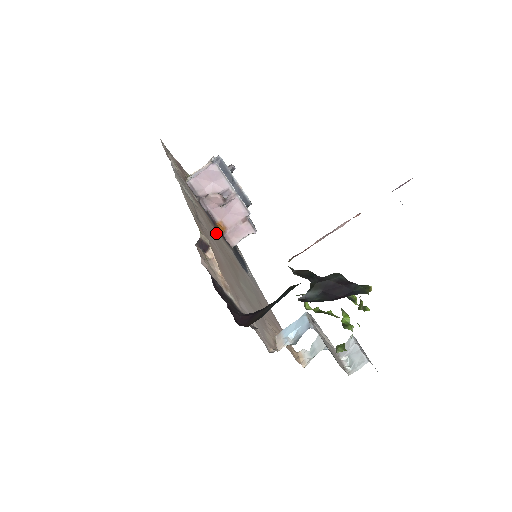
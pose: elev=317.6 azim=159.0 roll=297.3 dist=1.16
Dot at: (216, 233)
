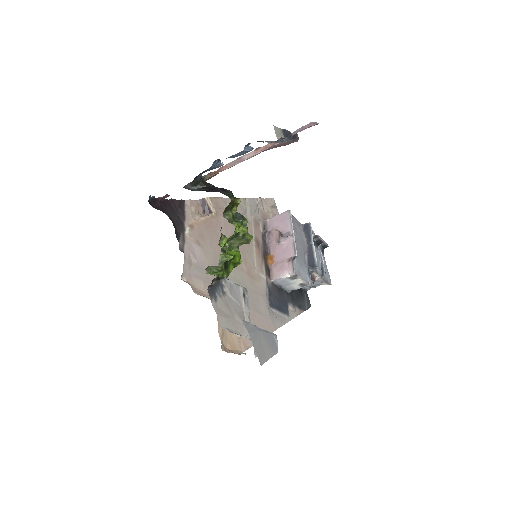
Dot at: (253, 248)
